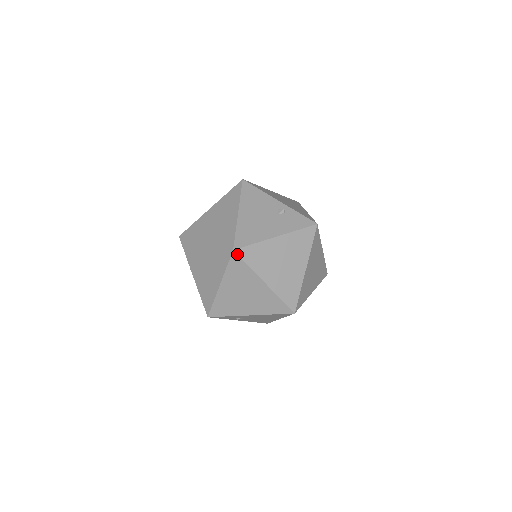
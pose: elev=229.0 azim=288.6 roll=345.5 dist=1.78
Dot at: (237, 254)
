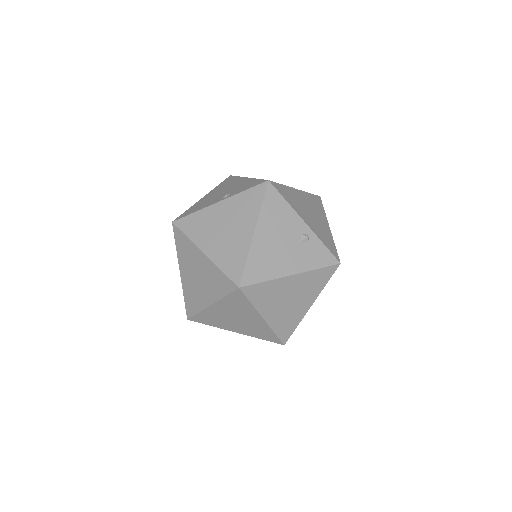
Dot at: (242, 291)
